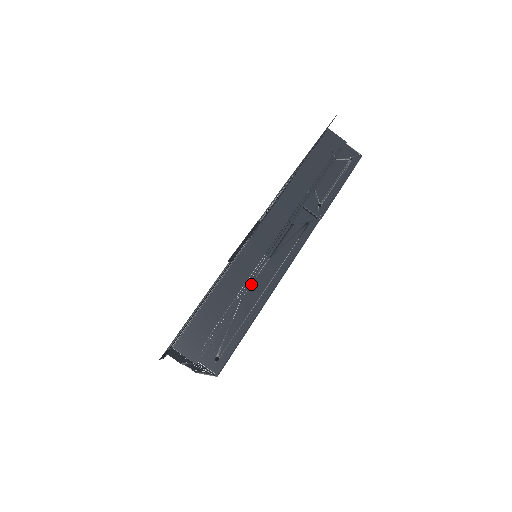
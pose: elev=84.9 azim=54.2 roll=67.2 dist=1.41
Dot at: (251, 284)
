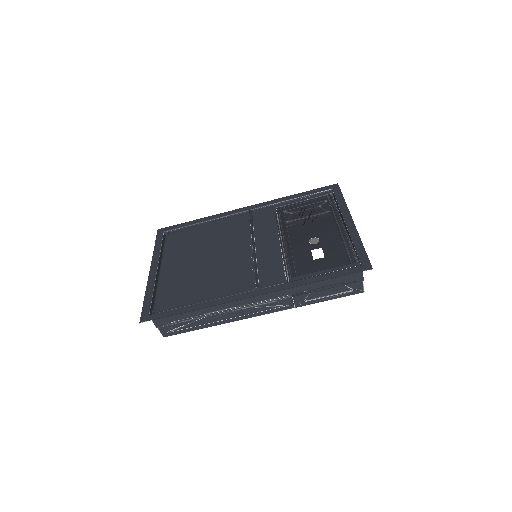
Dot at: (220, 313)
